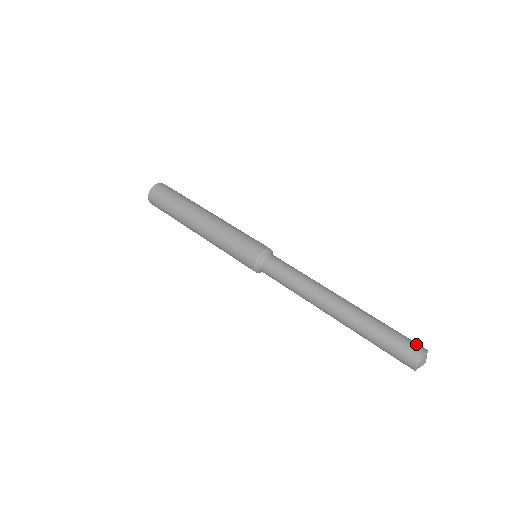
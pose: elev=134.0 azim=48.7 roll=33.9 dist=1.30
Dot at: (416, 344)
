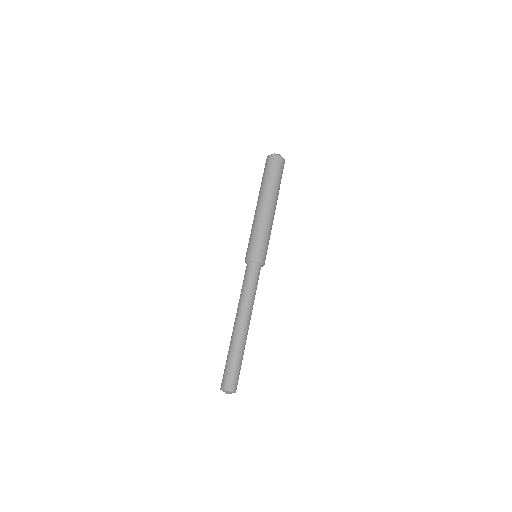
Dot at: occluded
